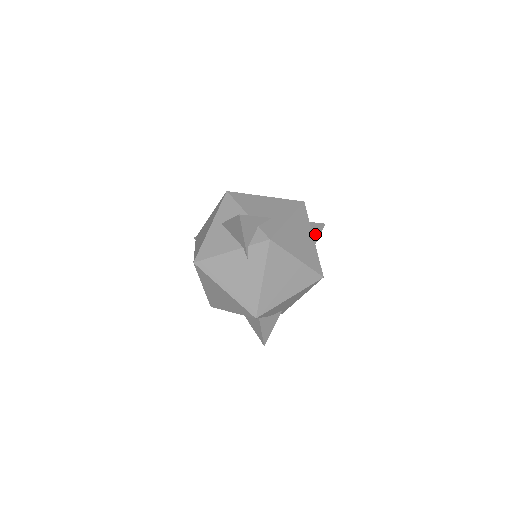
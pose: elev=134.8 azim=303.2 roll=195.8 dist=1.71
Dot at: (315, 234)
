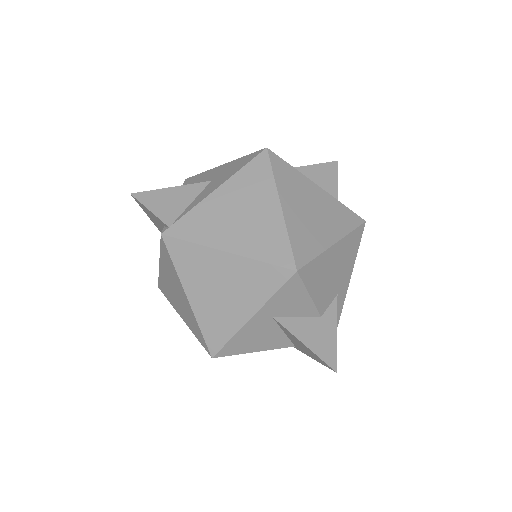
Dot at: occluded
